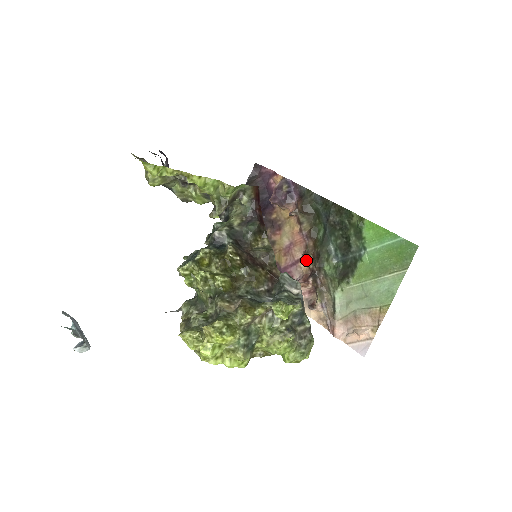
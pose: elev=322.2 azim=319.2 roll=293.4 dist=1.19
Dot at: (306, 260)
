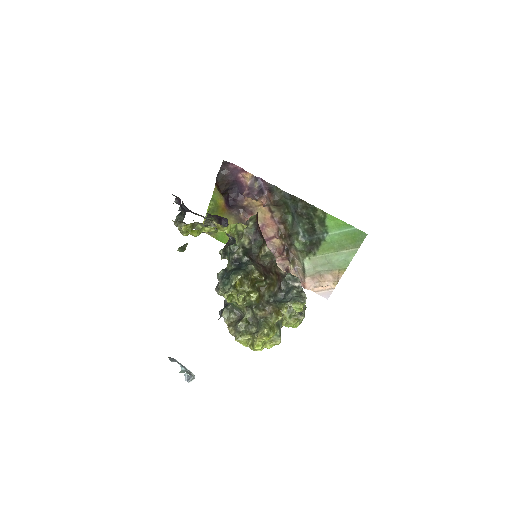
Dot at: (279, 239)
